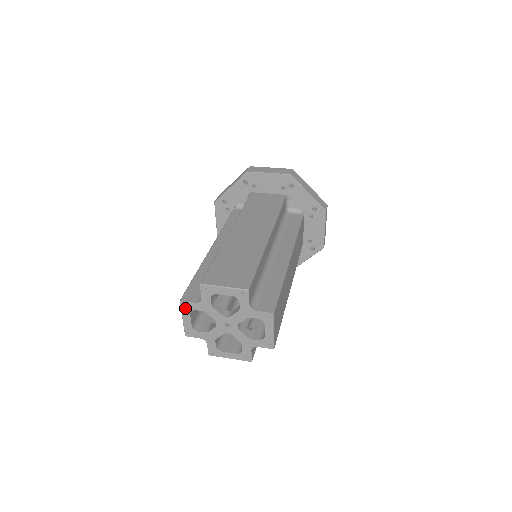
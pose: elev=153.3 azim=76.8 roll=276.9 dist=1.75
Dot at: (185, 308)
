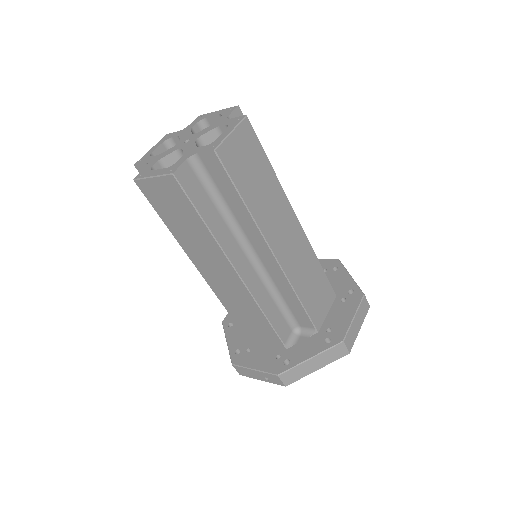
Dot at: (164, 139)
